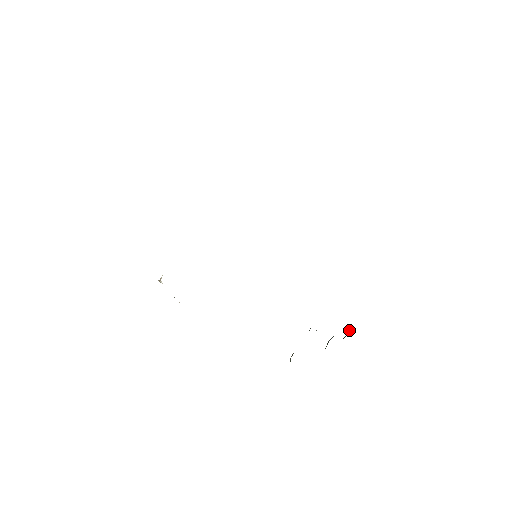
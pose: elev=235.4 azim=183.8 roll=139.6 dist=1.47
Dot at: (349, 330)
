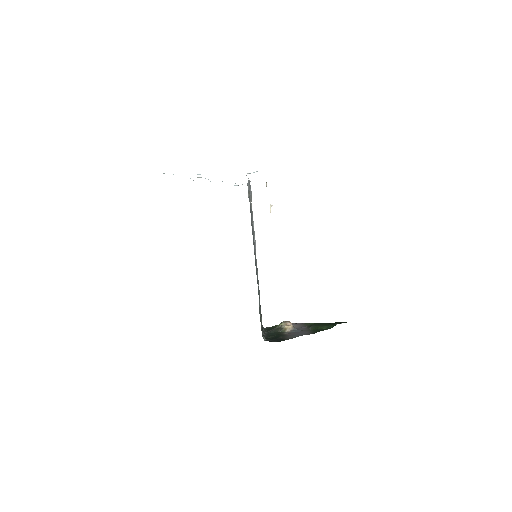
Dot at: (332, 327)
